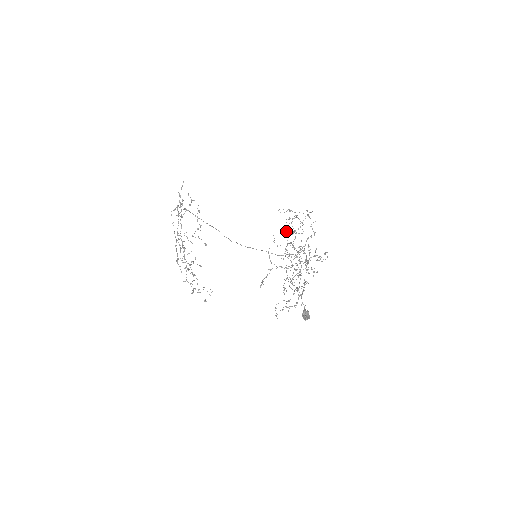
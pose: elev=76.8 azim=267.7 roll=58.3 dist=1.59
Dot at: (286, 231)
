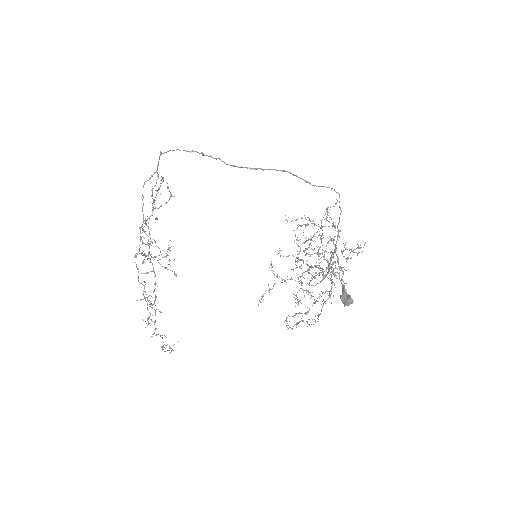
Dot at: (297, 239)
